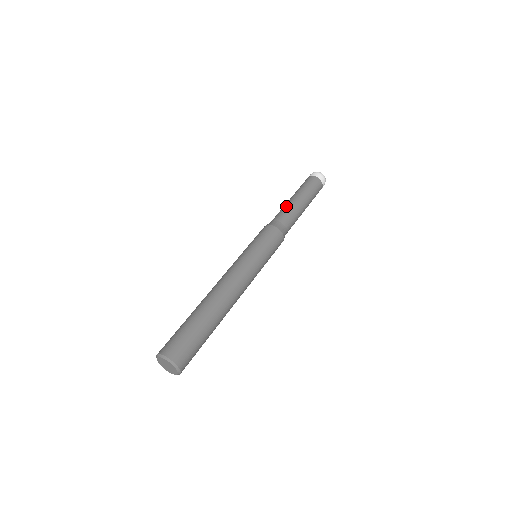
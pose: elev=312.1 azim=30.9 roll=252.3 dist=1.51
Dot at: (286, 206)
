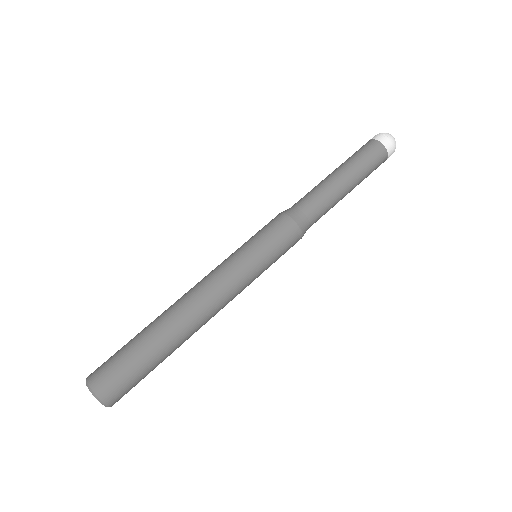
Dot at: (323, 187)
